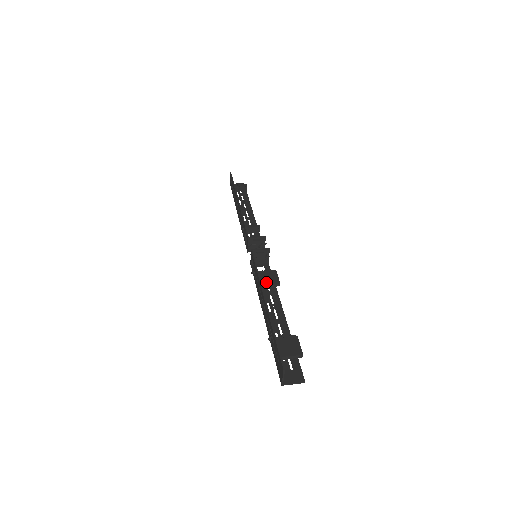
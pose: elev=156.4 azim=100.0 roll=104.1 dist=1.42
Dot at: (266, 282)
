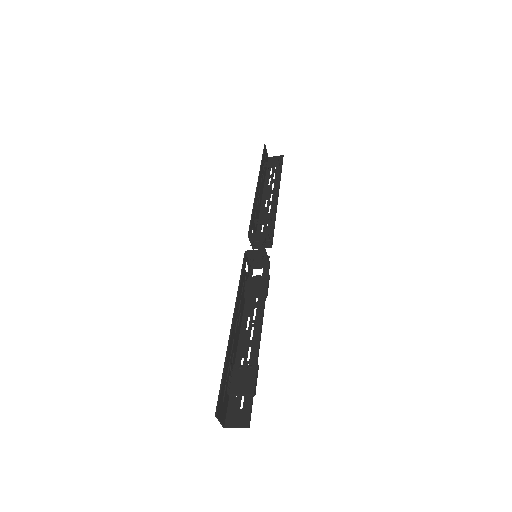
Dot at: (251, 292)
